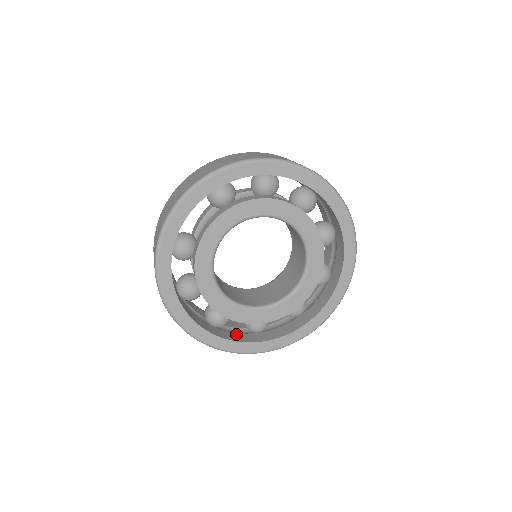
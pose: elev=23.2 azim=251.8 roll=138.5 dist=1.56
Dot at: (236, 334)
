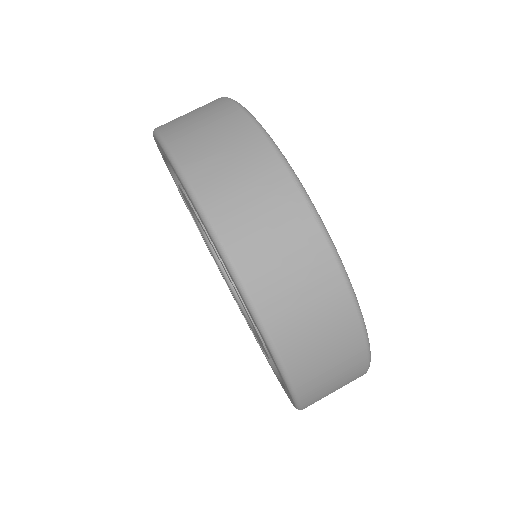
Dot at: occluded
